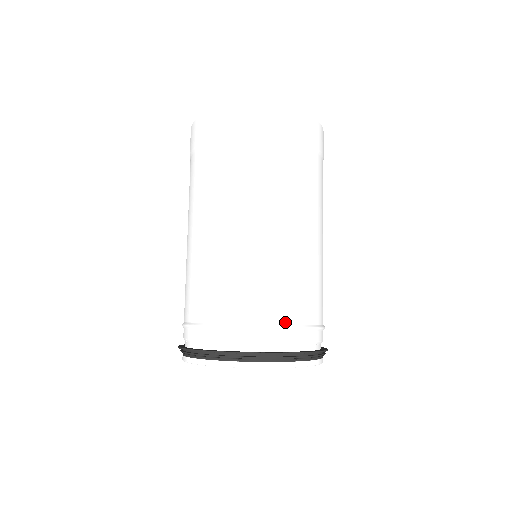
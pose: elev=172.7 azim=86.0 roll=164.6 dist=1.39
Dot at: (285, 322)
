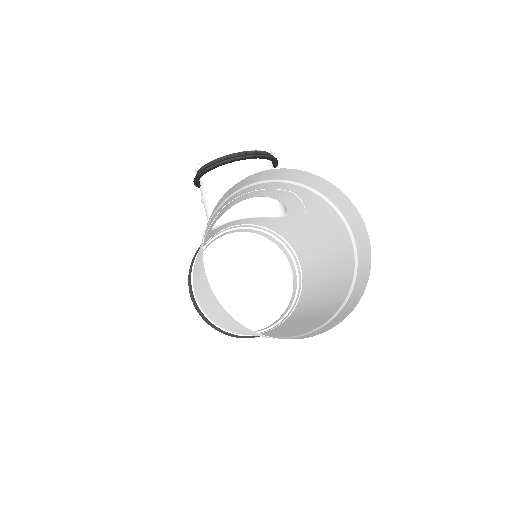
Dot at: (286, 320)
